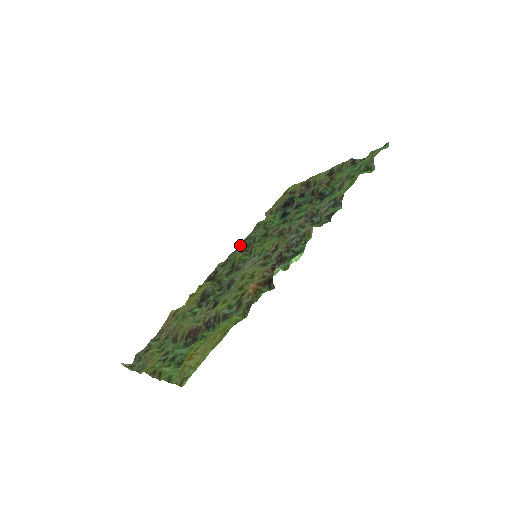
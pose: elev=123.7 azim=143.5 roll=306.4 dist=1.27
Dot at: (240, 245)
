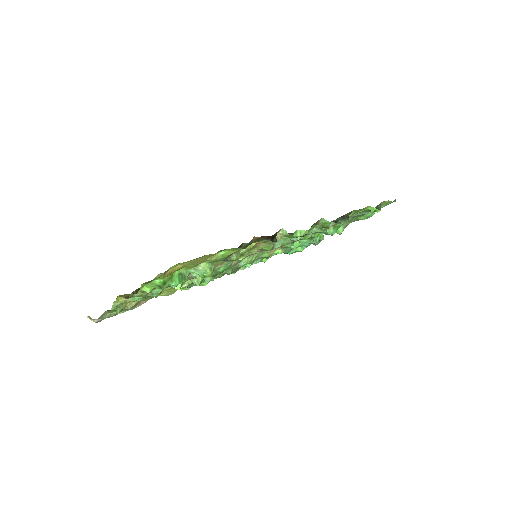
Dot at: (237, 269)
